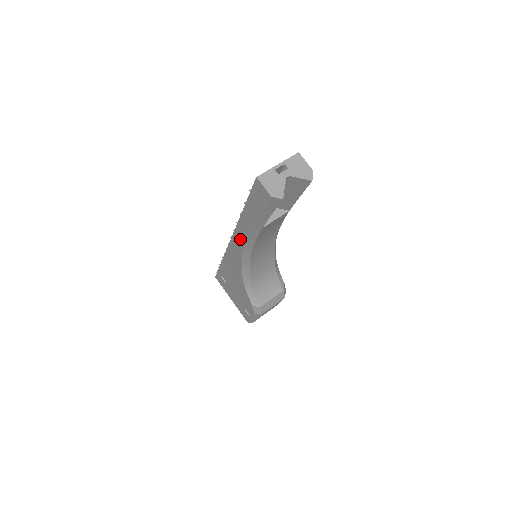
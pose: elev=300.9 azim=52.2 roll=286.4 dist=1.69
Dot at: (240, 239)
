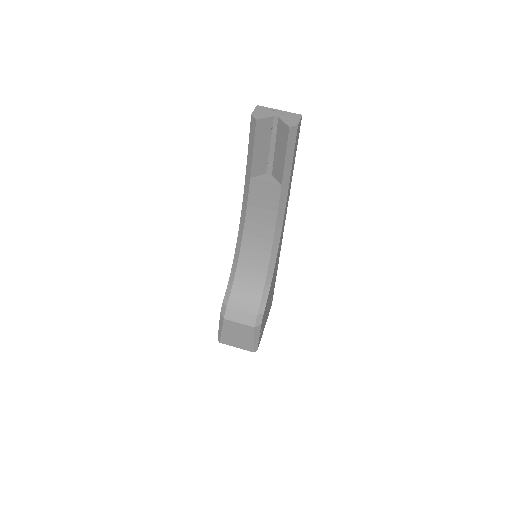
Dot at: occluded
